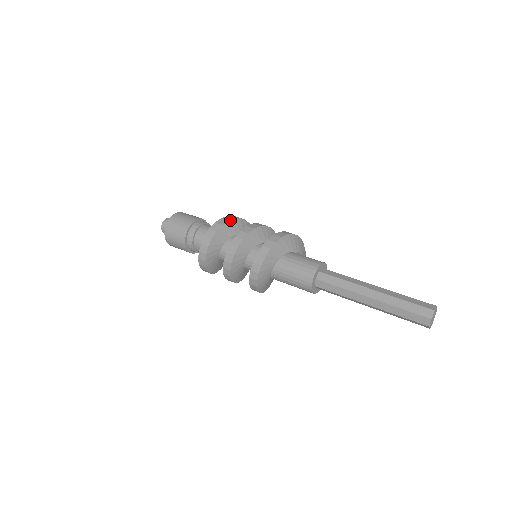
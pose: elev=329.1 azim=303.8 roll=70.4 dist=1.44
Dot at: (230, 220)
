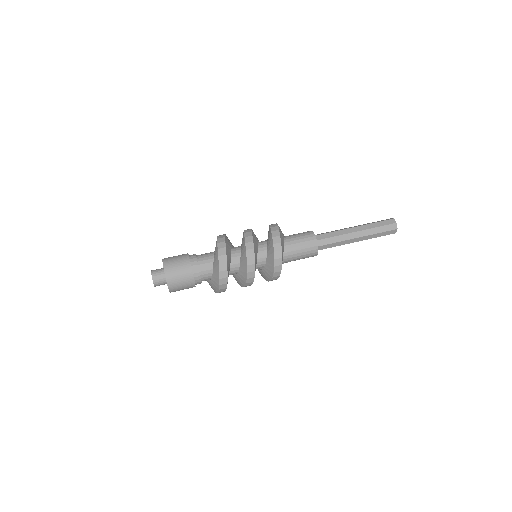
Dot at: (225, 235)
